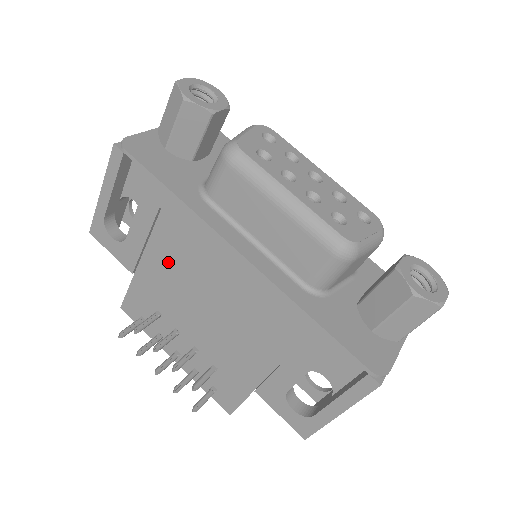
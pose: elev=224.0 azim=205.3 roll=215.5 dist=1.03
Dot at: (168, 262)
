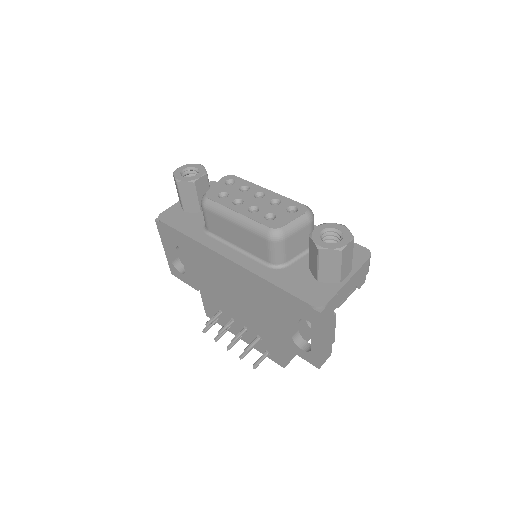
Dot at: (207, 277)
